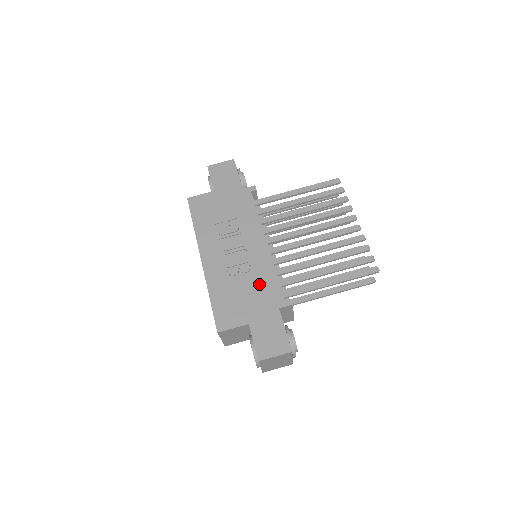
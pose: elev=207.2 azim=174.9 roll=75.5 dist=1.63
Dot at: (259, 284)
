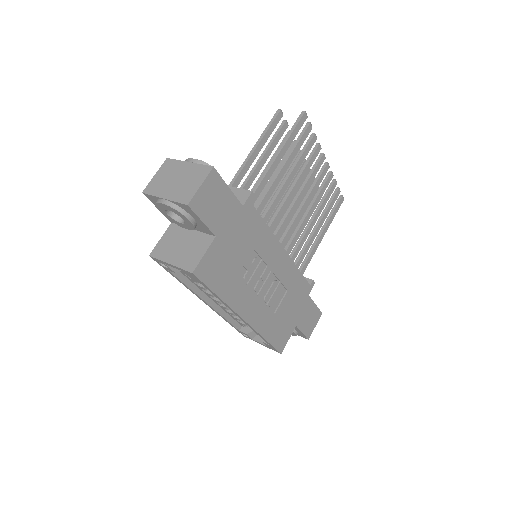
Dot at: (292, 292)
